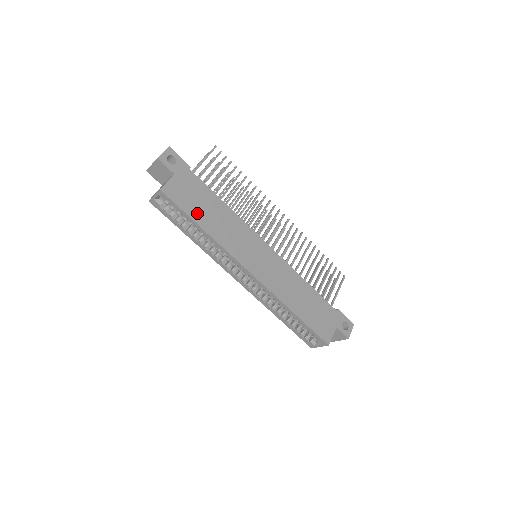
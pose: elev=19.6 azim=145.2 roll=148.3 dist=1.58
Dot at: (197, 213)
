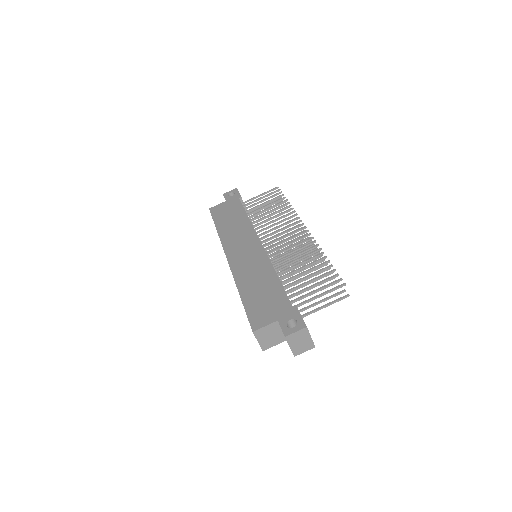
Dot at: (221, 220)
